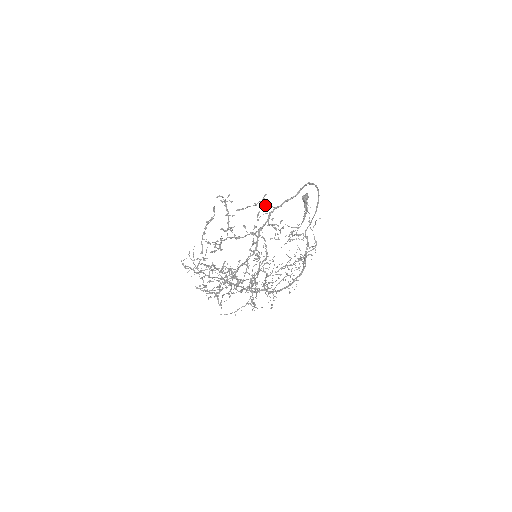
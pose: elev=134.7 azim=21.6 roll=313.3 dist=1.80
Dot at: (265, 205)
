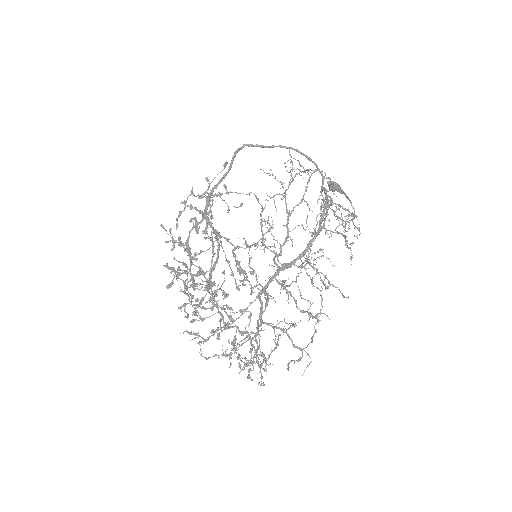
Dot at: occluded
